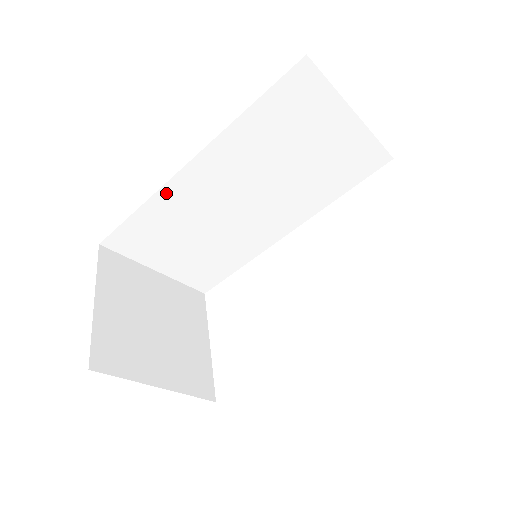
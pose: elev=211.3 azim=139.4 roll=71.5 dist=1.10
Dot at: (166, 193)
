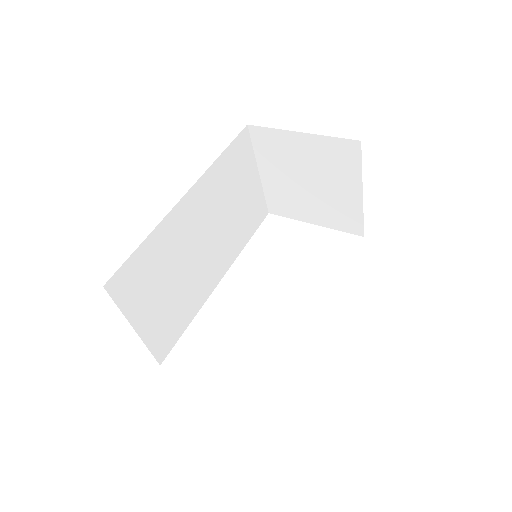
Dot at: (166, 223)
